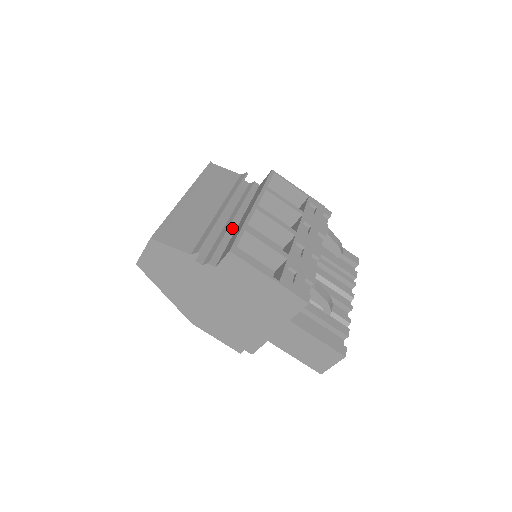
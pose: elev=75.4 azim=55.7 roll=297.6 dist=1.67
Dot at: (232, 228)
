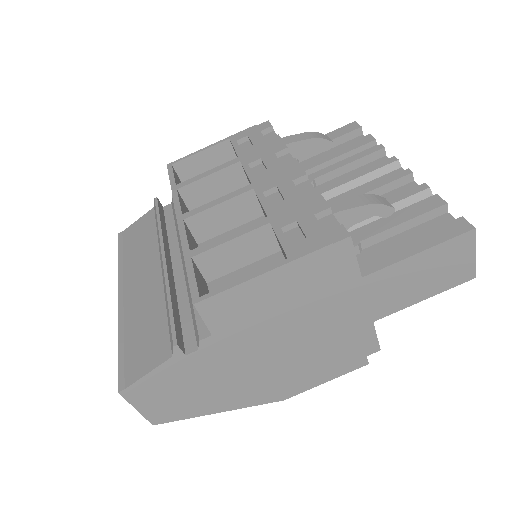
Dot at: occluded
